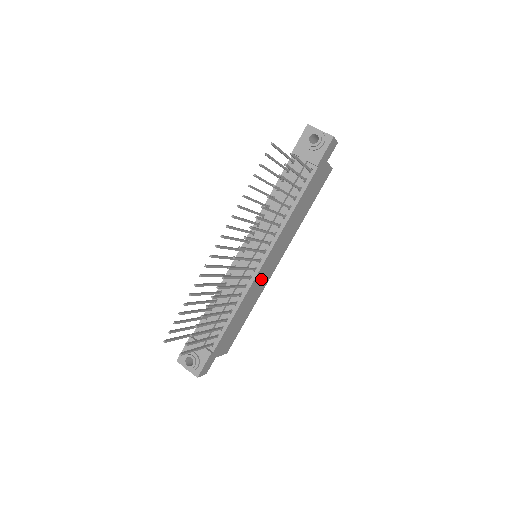
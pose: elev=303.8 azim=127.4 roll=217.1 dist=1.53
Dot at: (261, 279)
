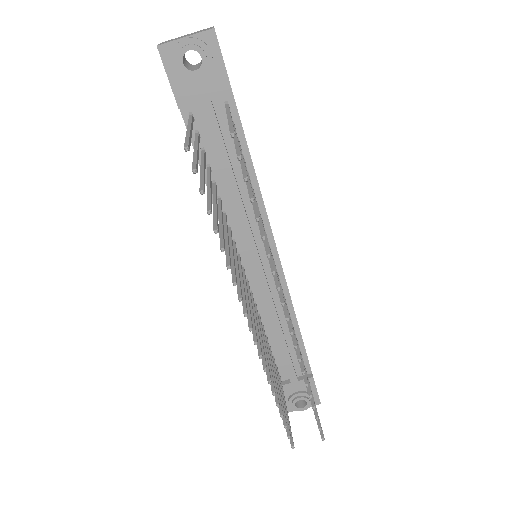
Dot at: occluded
